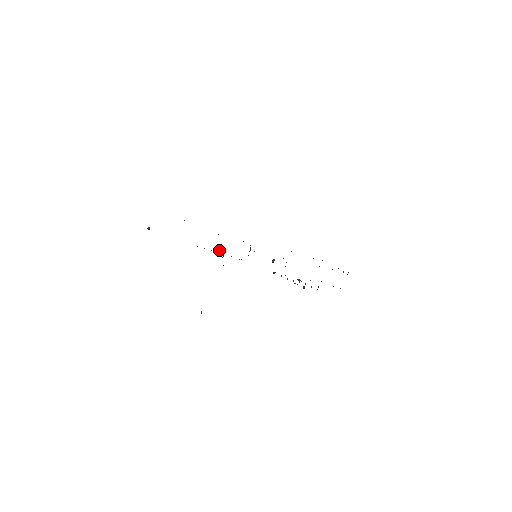
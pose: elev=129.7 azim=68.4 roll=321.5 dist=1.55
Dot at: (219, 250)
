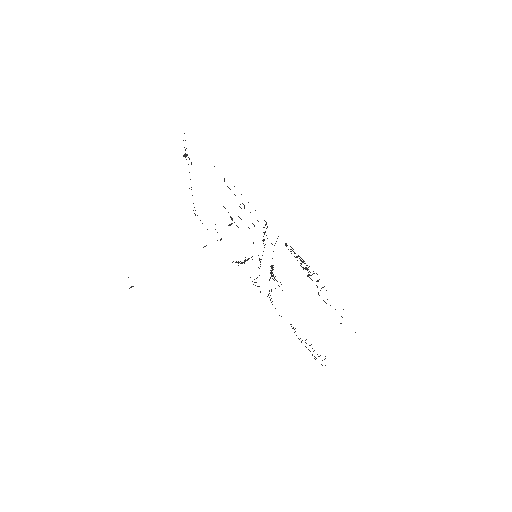
Dot at: occluded
